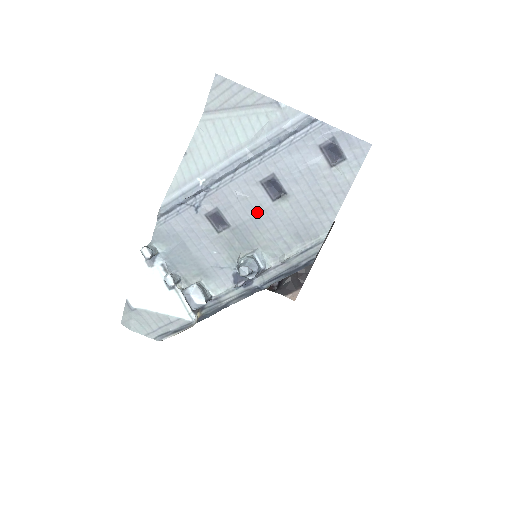
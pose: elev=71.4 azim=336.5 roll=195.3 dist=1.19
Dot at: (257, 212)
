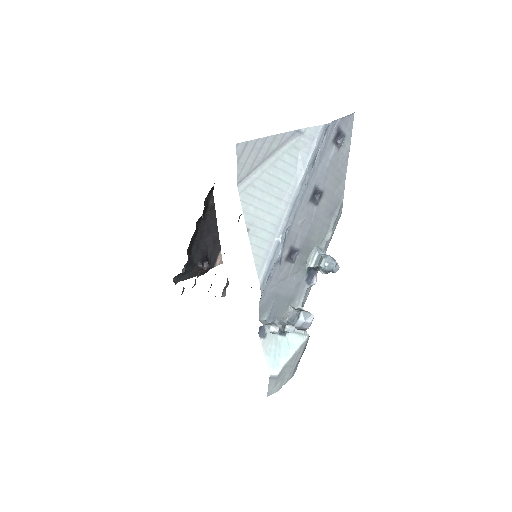
Dot at: (311, 223)
